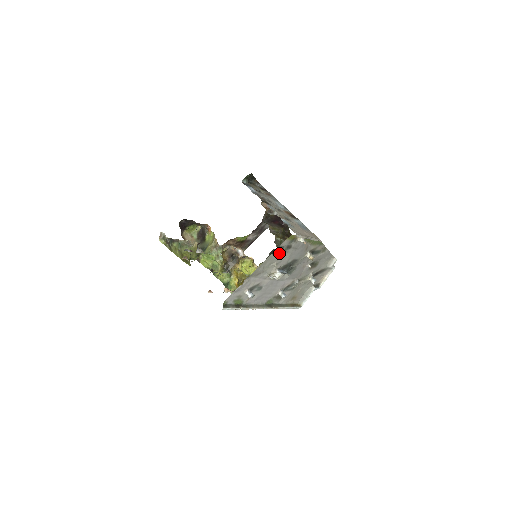
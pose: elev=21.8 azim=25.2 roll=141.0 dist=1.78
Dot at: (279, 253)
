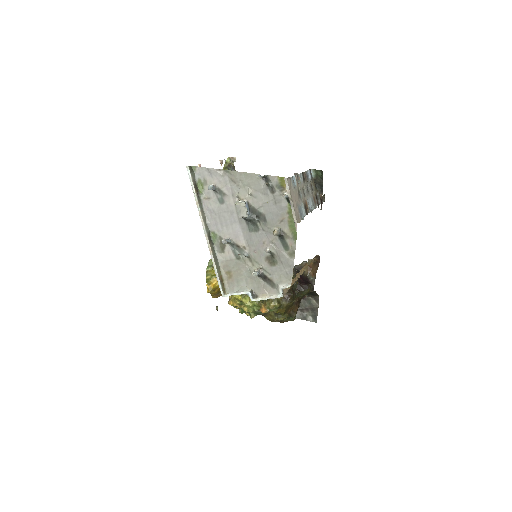
Dot at: (262, 184)
